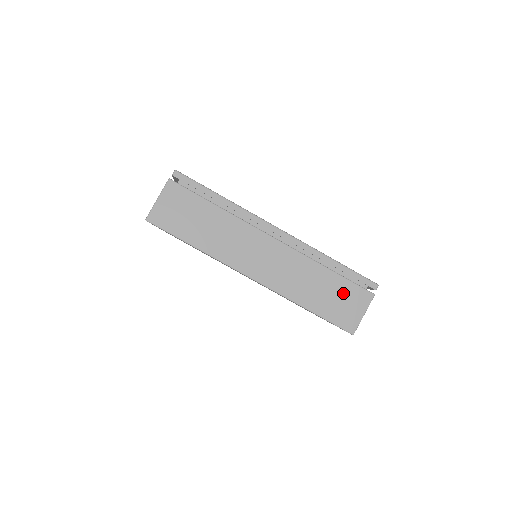
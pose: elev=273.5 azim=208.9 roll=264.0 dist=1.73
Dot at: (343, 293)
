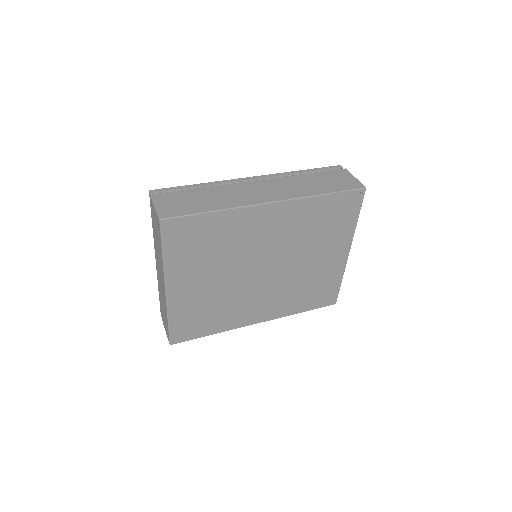
Dot at: (330, 177)
